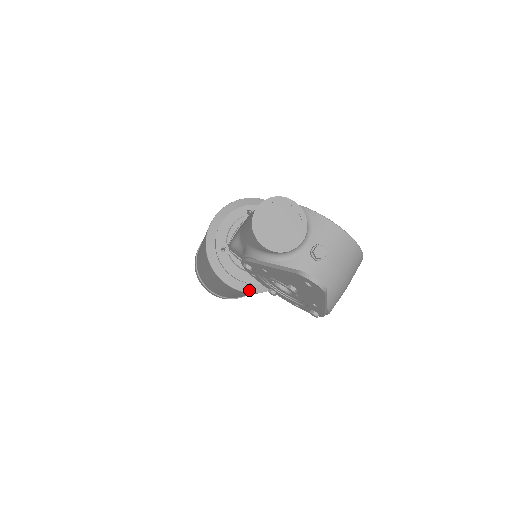
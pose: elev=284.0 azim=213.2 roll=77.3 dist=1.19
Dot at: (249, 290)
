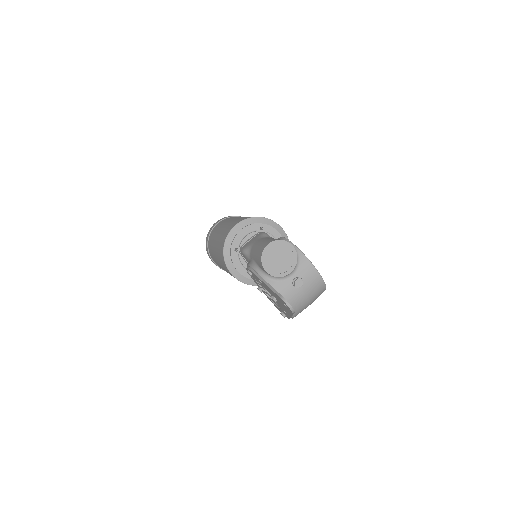
Dot at: (245, 281)
